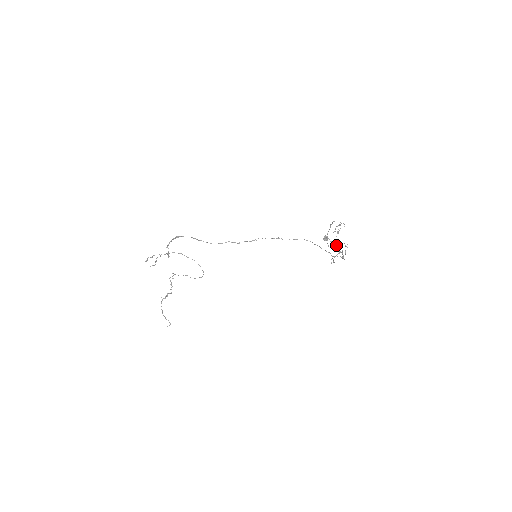
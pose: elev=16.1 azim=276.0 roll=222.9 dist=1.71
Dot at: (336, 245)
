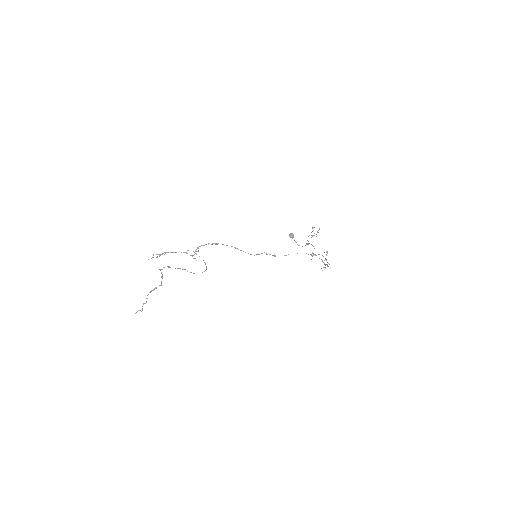
Dot at: (305, 245)
